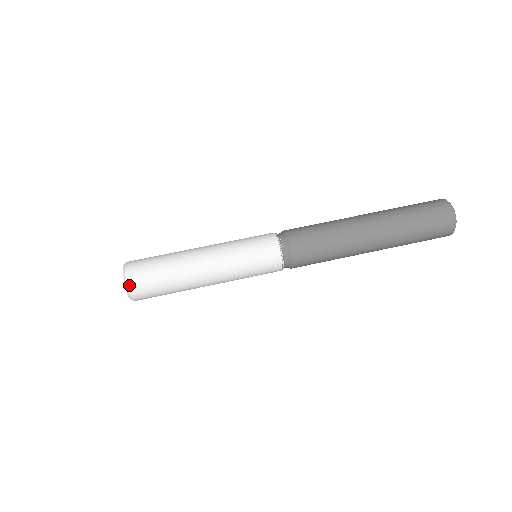
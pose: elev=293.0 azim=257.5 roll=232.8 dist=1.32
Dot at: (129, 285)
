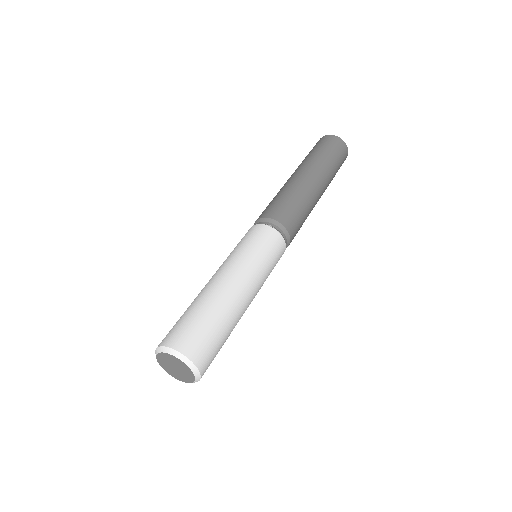
Dot at: (187, 355)
